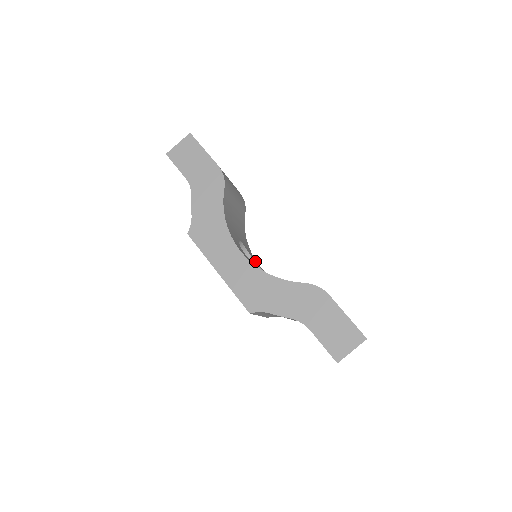
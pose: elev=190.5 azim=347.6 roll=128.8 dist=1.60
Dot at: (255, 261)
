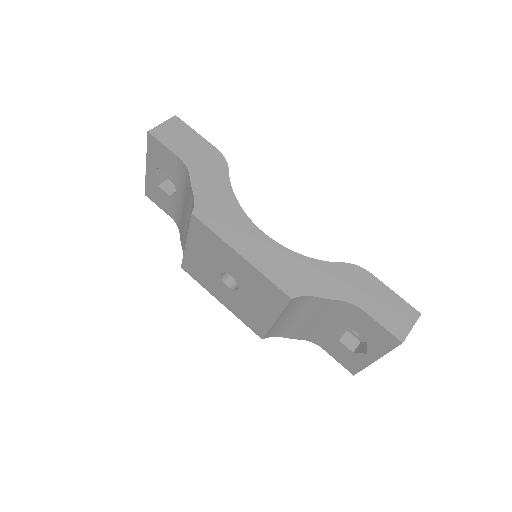
Dot at: occluded
